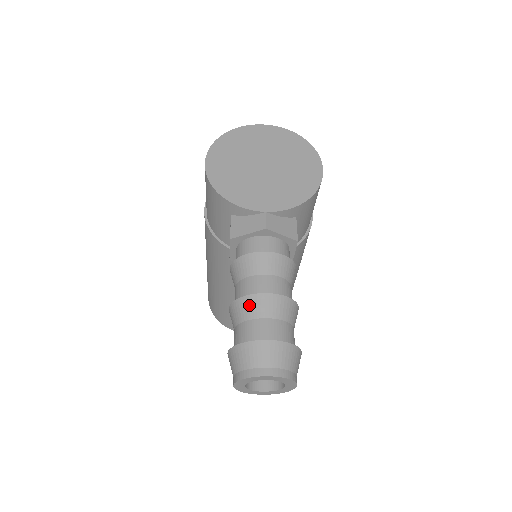
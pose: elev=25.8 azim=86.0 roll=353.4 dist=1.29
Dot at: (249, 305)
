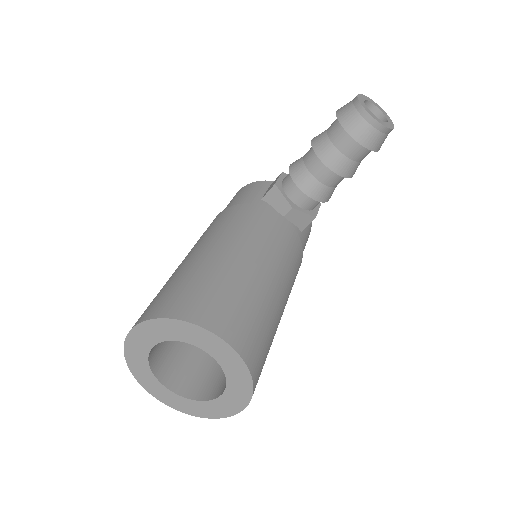
Dot at: occluded
